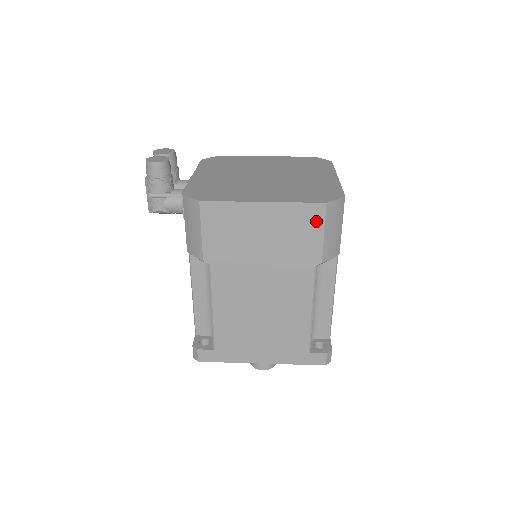
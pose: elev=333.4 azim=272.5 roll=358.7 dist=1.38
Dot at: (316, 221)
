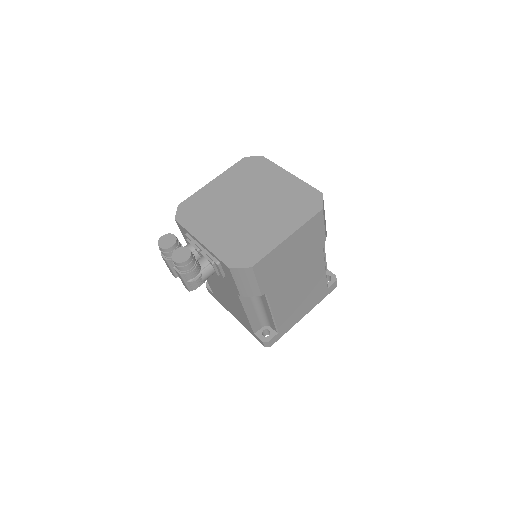
Dot at: (319, 222)
